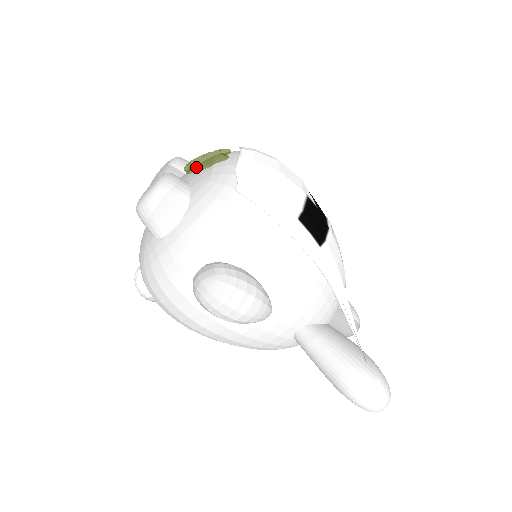
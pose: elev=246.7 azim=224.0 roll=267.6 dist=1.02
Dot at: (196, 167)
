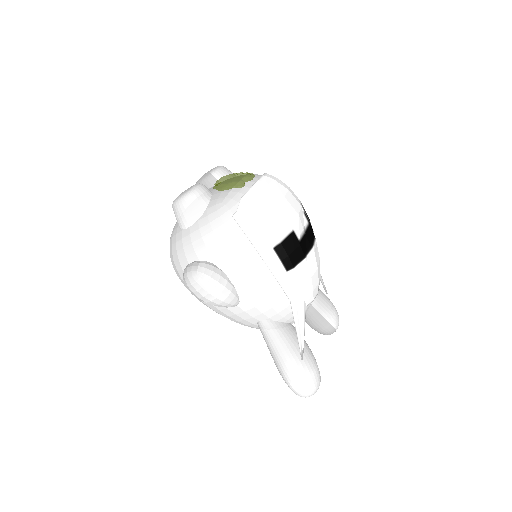
Dot at: (219, 187)
